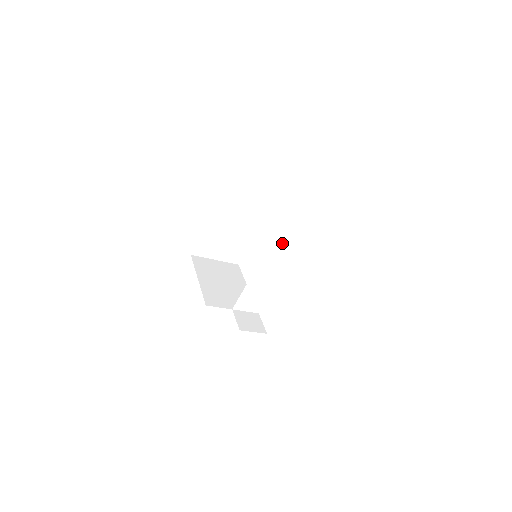
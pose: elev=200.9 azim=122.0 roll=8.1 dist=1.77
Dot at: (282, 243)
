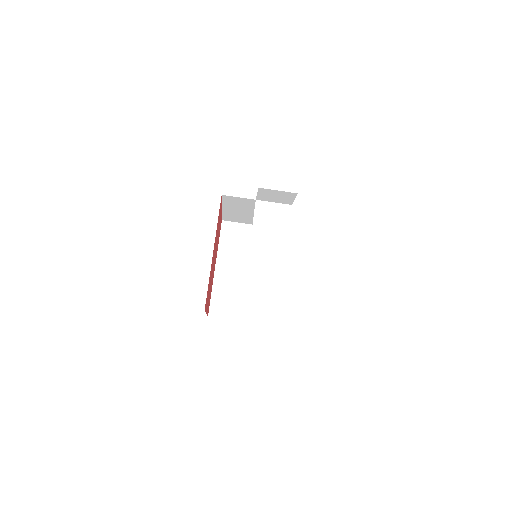
Dot at: (267, 214)
